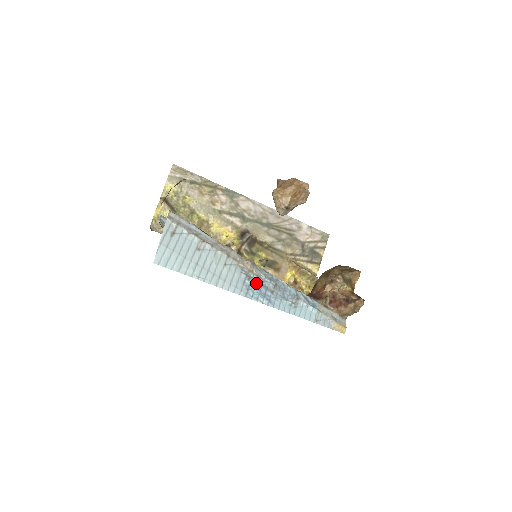
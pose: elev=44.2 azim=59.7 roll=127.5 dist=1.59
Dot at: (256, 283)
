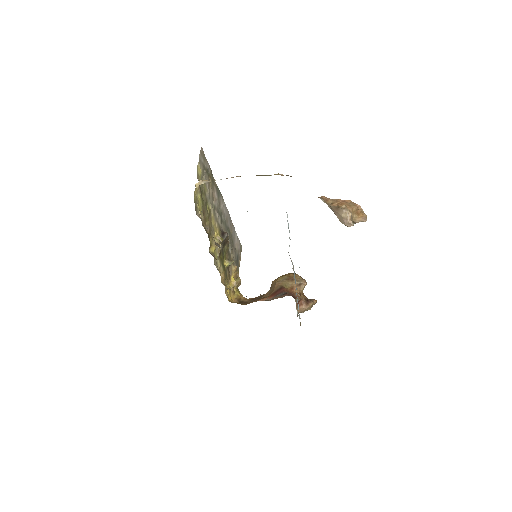
Dot at: occluded
